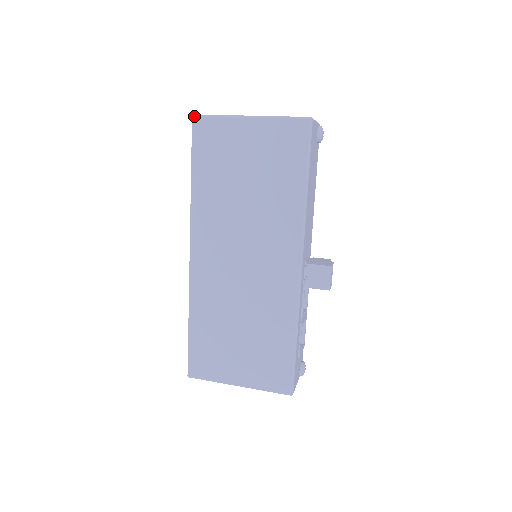
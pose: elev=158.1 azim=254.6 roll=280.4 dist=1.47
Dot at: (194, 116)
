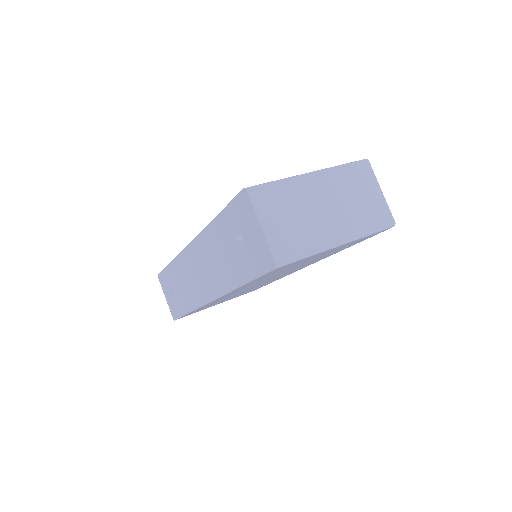
Dot at: occluded
